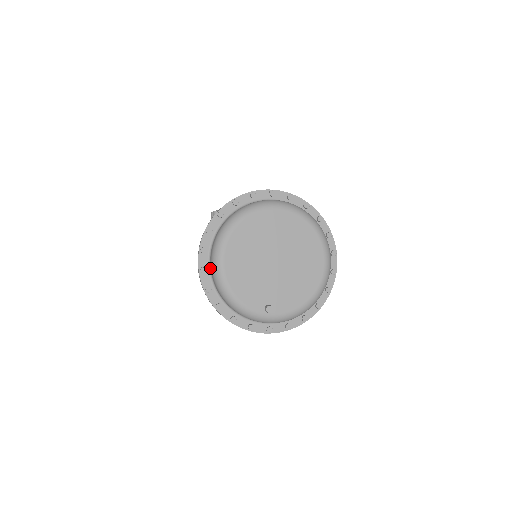
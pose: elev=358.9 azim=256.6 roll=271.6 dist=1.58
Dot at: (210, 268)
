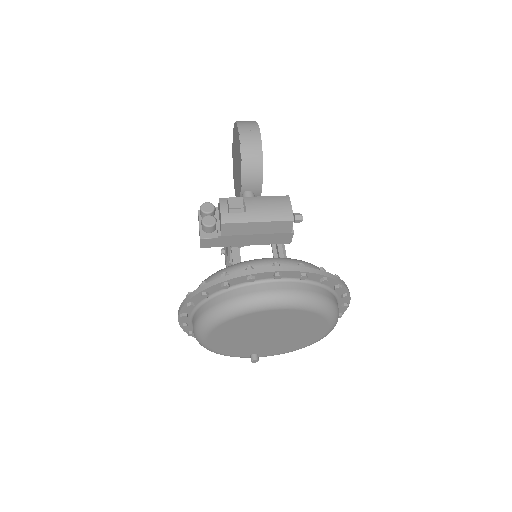
Dot at: (192, 324)
